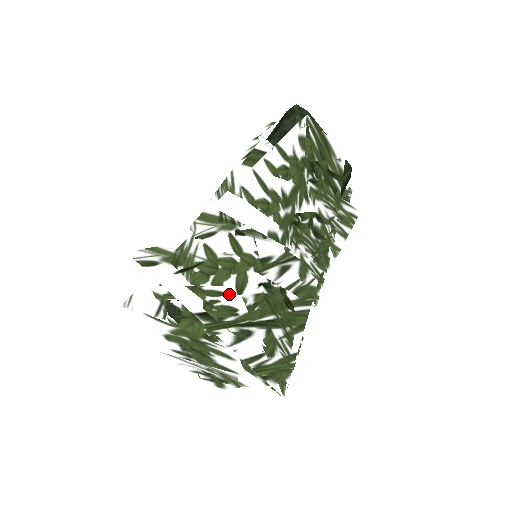
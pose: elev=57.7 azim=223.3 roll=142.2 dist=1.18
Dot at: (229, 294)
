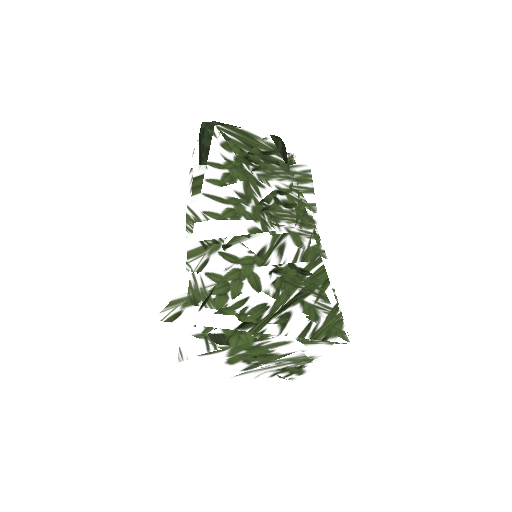
Dot at: (251, 296)
